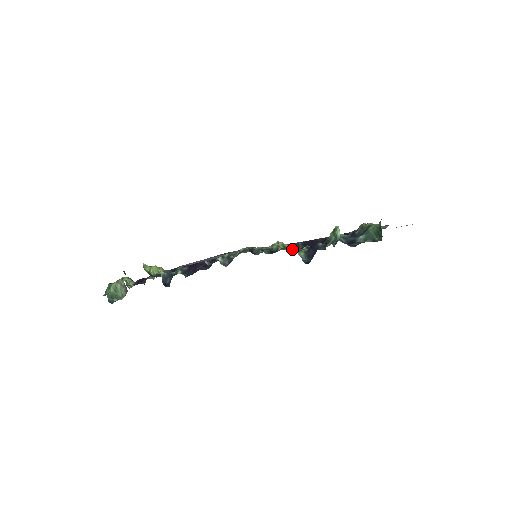
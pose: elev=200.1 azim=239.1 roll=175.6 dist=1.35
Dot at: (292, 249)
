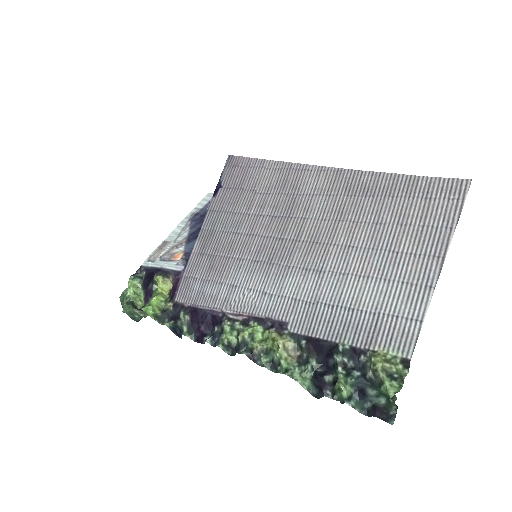
Dot at: (296, 353)
